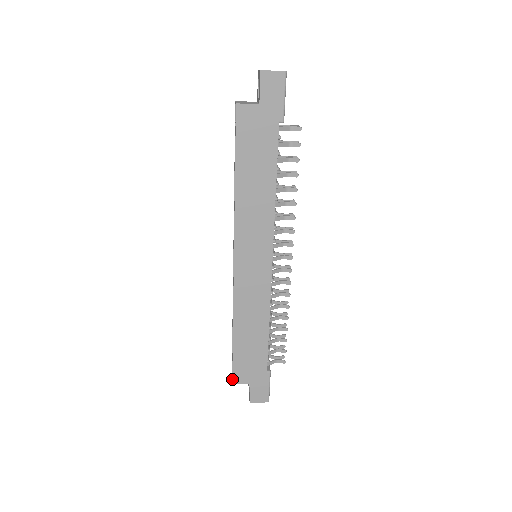
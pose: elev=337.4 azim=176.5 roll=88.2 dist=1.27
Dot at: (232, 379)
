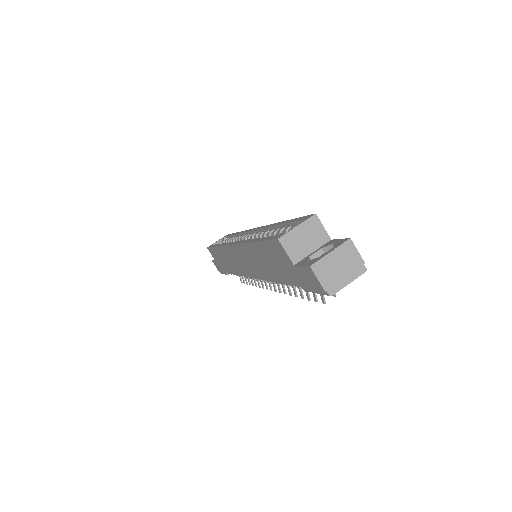
Dot at: (208, 247)
